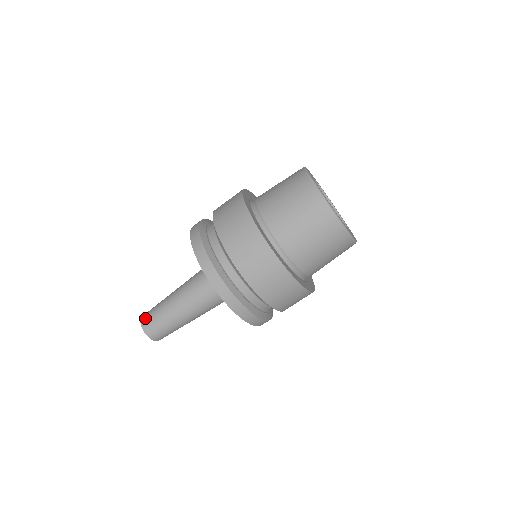
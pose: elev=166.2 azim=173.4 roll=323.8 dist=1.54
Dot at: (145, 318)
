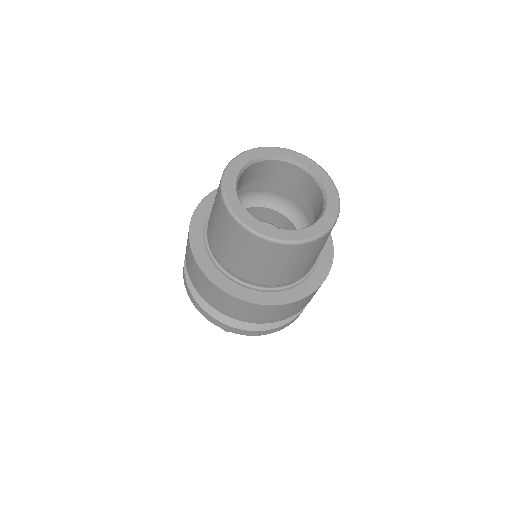
Dot at: occluded
